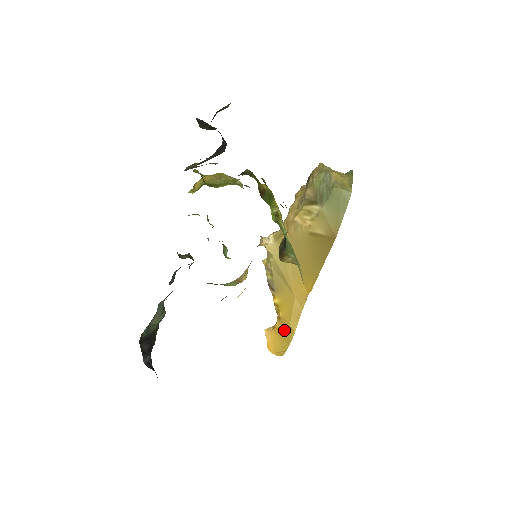
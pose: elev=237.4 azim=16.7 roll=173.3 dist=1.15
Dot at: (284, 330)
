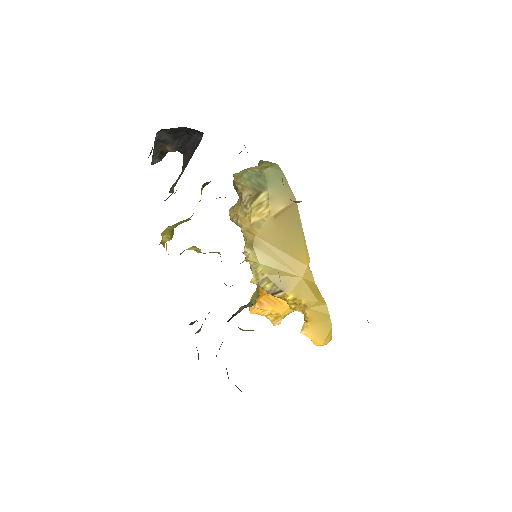
Dot at: (317, 312)
